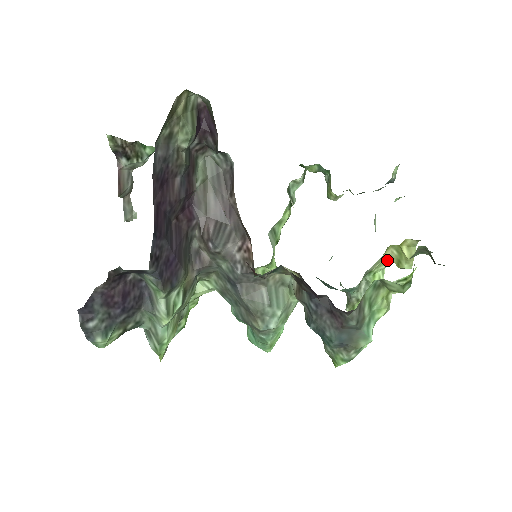
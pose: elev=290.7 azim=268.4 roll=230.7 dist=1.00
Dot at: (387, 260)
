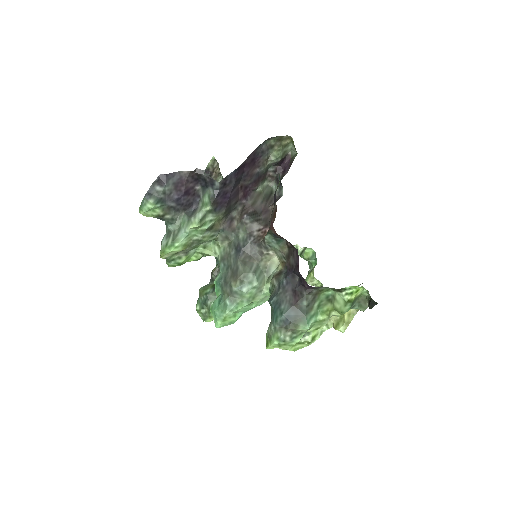
Dot at: (329, 322)
